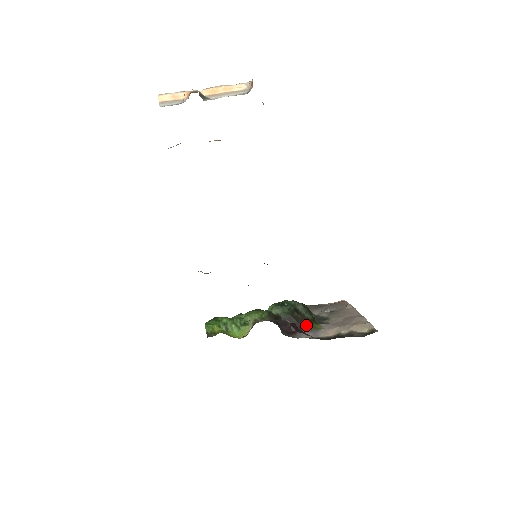
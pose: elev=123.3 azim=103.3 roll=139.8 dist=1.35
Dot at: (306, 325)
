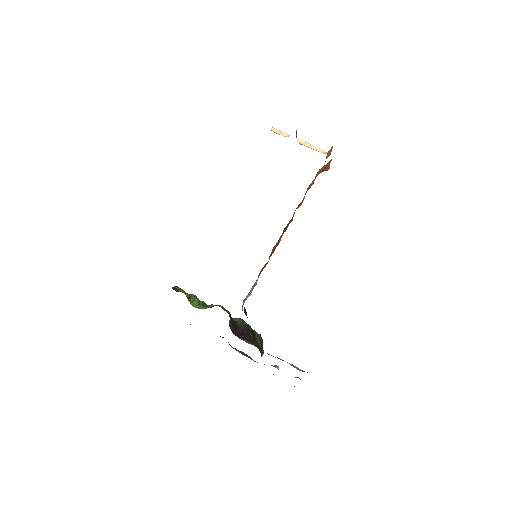
Dot at: (252, 342)
